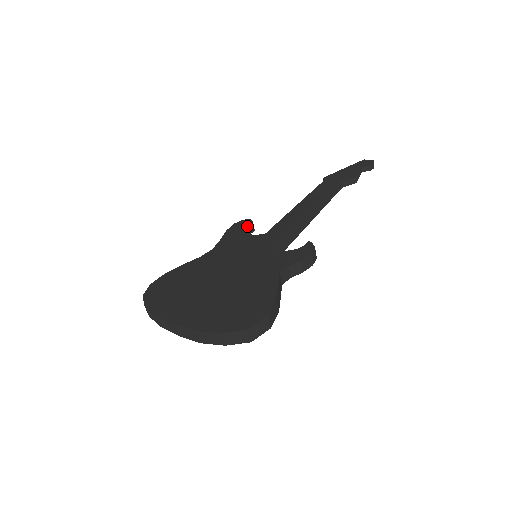
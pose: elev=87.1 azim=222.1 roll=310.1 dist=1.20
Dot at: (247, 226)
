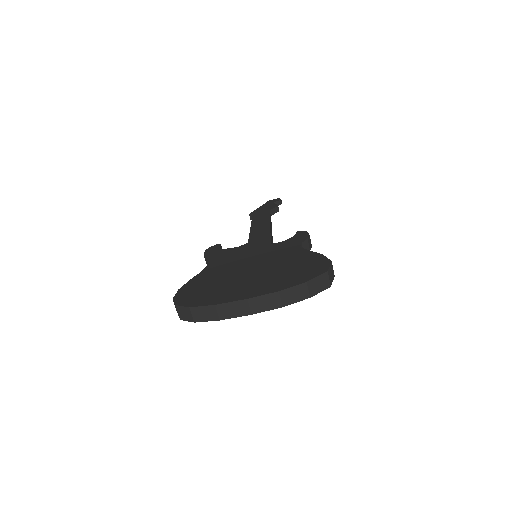
Dot at: occluded
